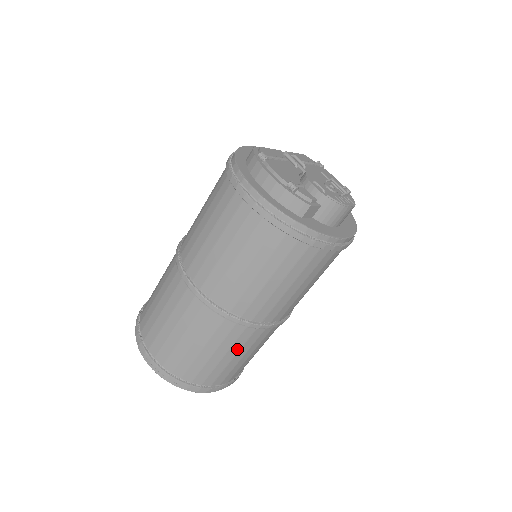
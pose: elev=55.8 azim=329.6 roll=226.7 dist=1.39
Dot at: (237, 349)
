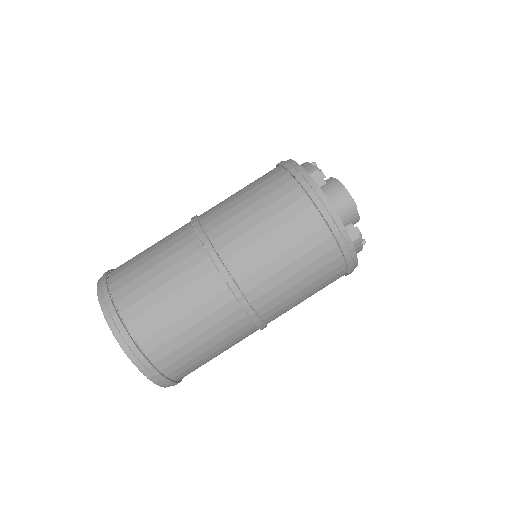
Dot at: (176, 273)
